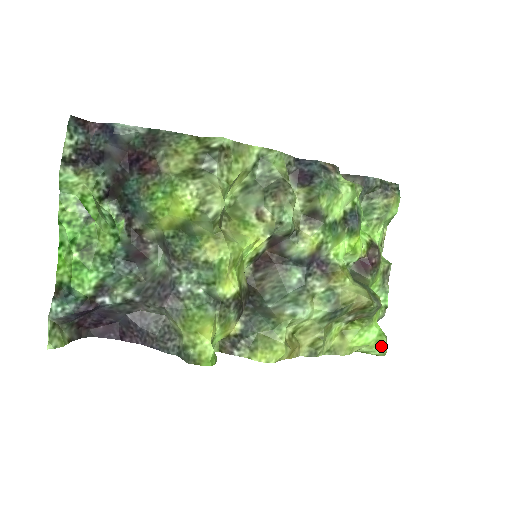
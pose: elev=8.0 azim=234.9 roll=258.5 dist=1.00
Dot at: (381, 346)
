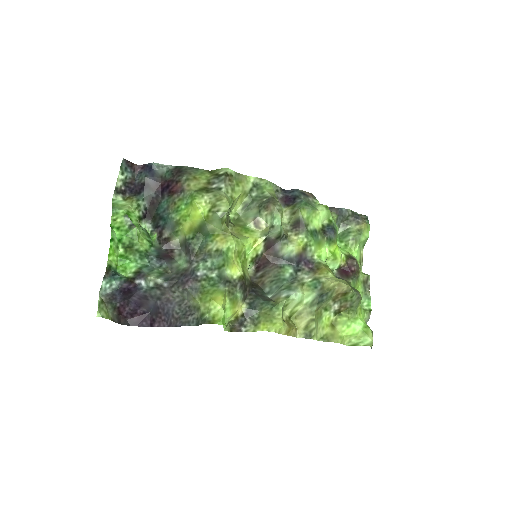
Dot at: (367, 336)
